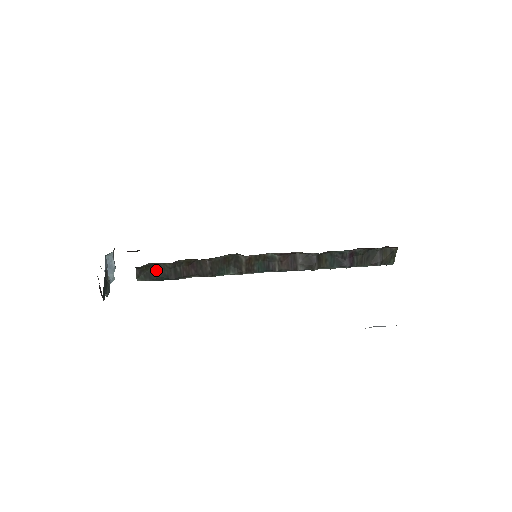
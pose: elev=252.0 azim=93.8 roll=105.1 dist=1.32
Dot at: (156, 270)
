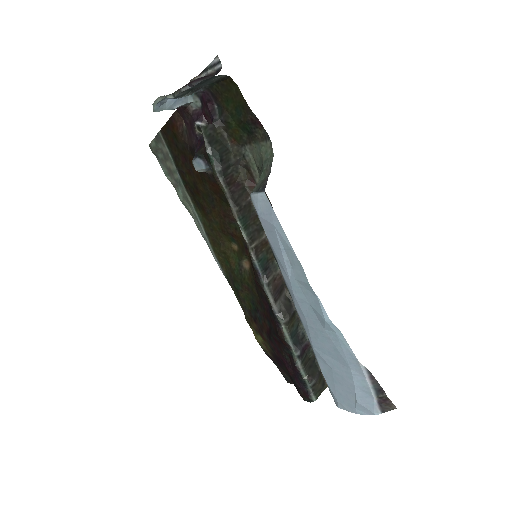
Dot at: (221, 145)
